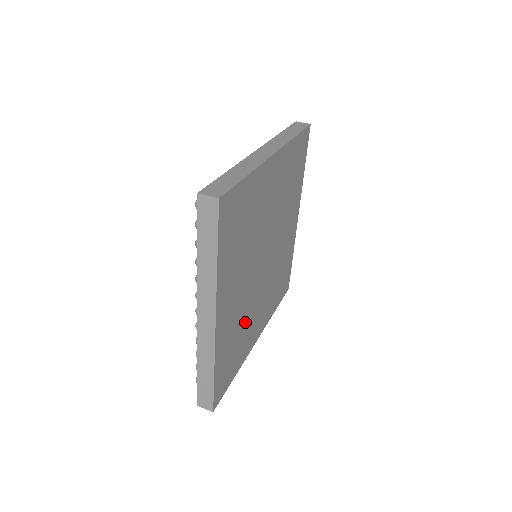
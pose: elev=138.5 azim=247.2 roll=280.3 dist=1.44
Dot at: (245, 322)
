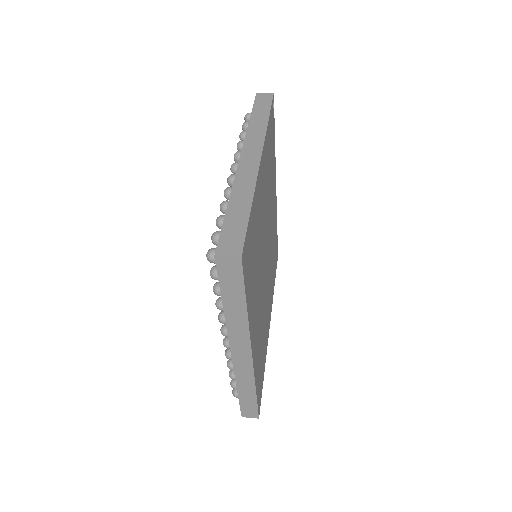
Dot at: (263, 324)
